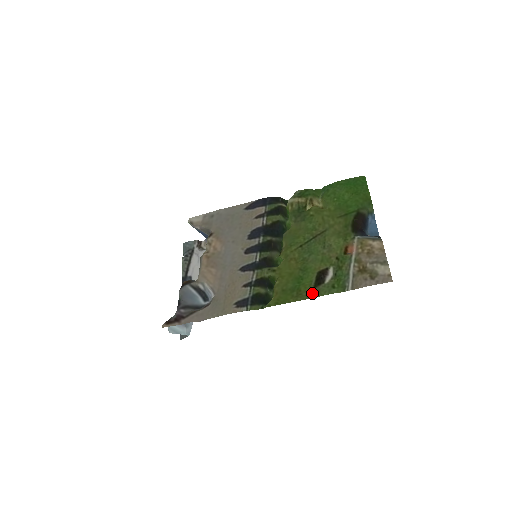
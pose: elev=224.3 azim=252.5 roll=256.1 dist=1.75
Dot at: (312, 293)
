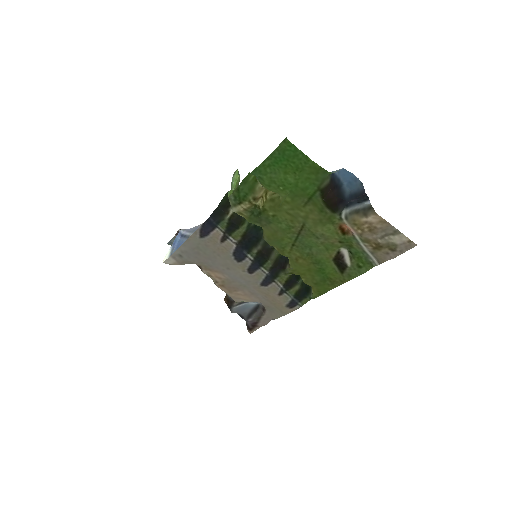
Dot at: (344, 278)
